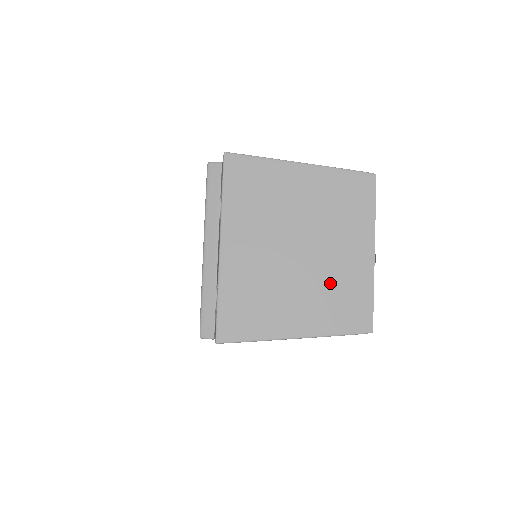
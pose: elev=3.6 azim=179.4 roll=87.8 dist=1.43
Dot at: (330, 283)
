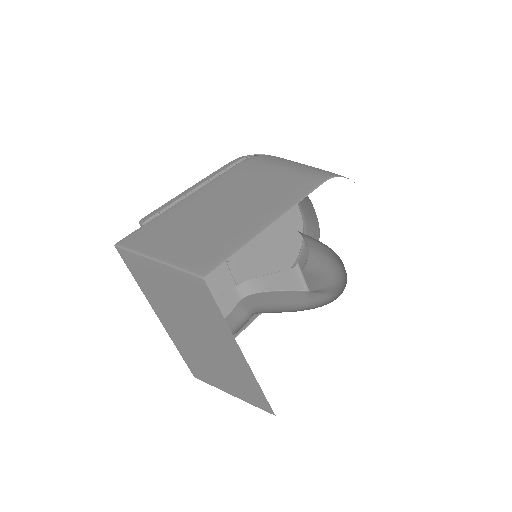
Dot at: (227, 366)
